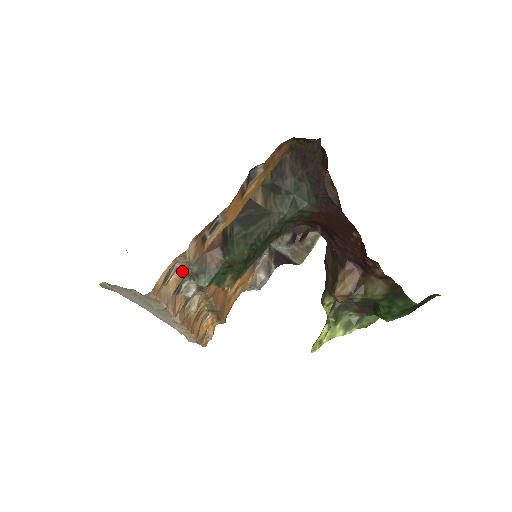
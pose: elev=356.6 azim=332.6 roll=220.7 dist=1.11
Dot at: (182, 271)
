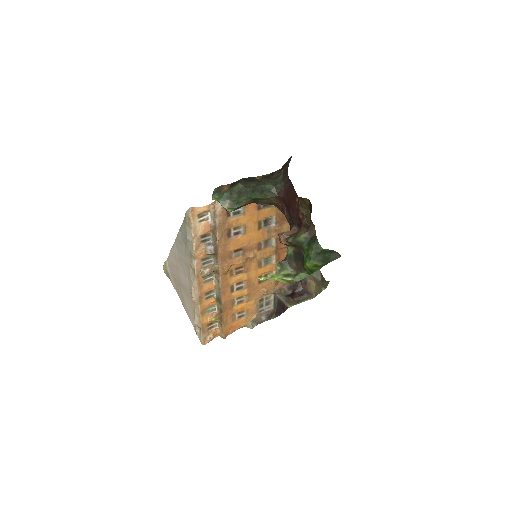
Dot at: (210, 223)
